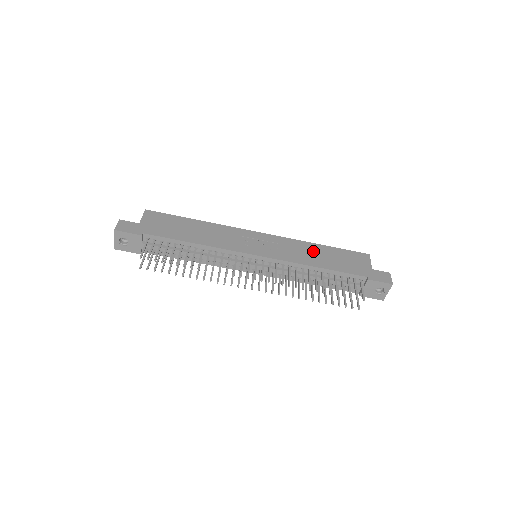
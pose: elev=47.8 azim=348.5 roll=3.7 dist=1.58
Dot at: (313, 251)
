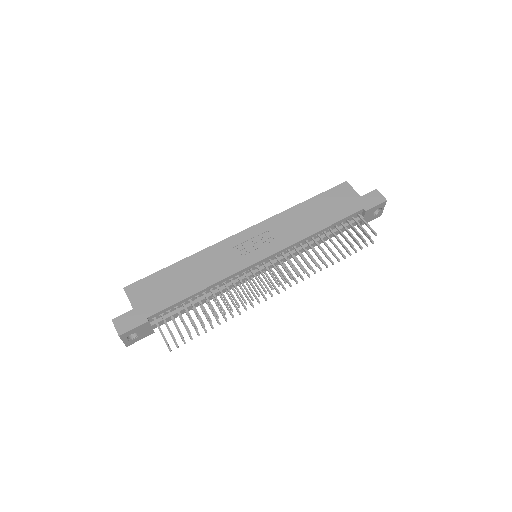
Dot at: (302, 216)
